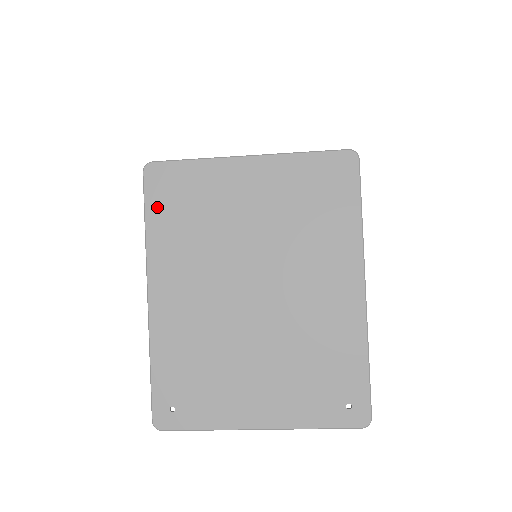
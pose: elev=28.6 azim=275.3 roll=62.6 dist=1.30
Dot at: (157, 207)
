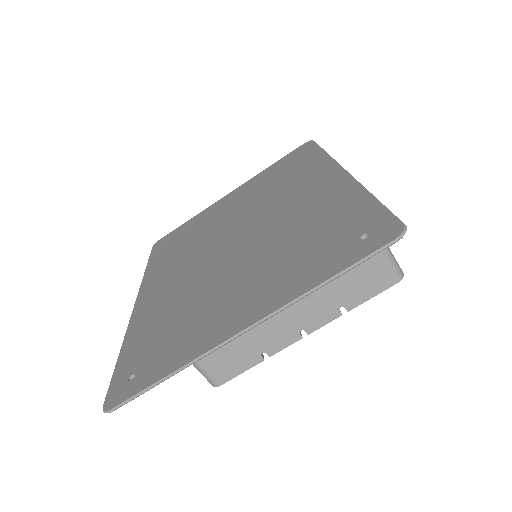
Dot at: (158, 254)
